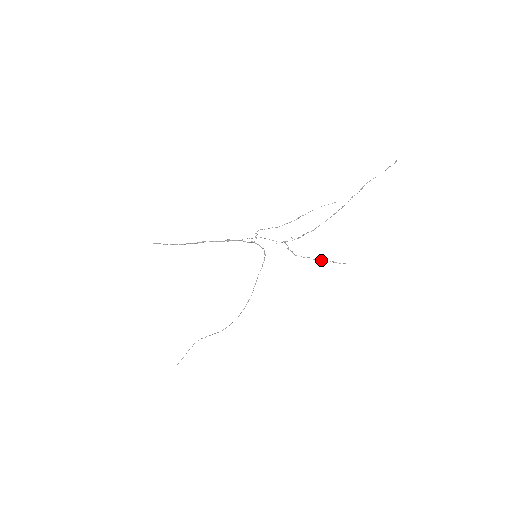
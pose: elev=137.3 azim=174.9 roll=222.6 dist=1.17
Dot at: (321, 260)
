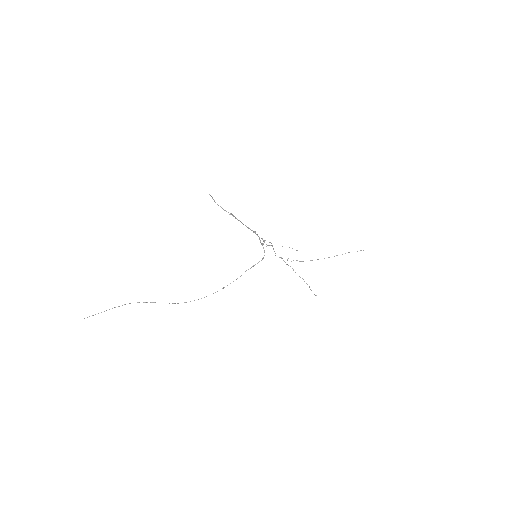
Dot at: occluded
